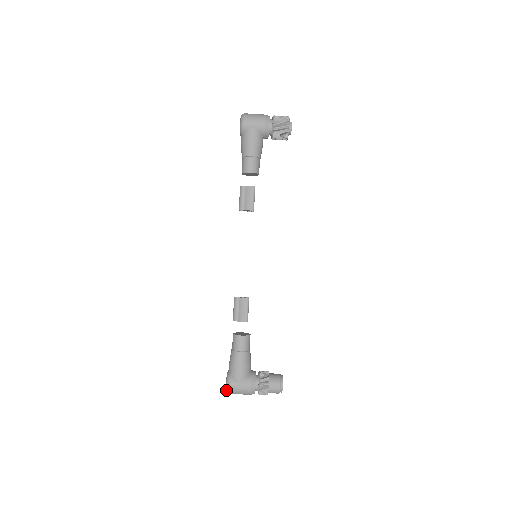
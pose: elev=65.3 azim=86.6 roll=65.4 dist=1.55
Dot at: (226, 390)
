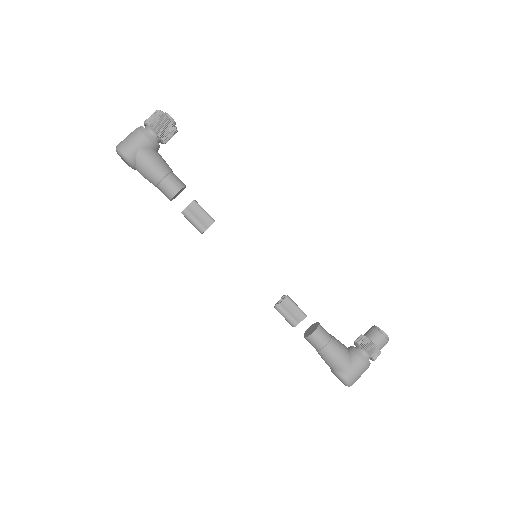
Dot at: occluded
